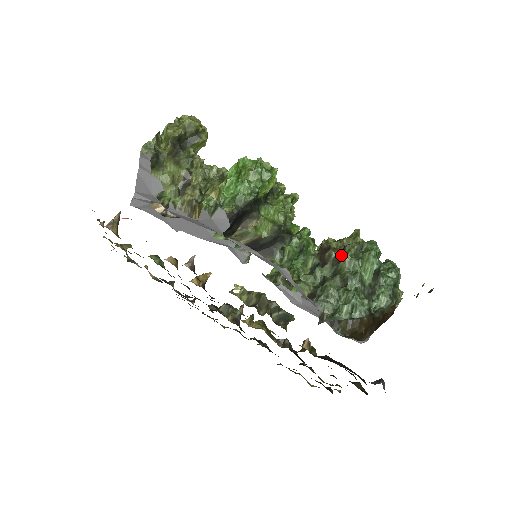
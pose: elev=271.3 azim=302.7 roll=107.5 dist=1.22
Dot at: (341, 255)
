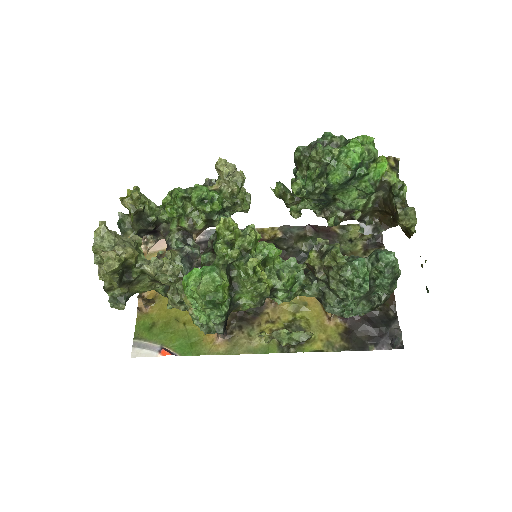
Dot at: (328, 280)
